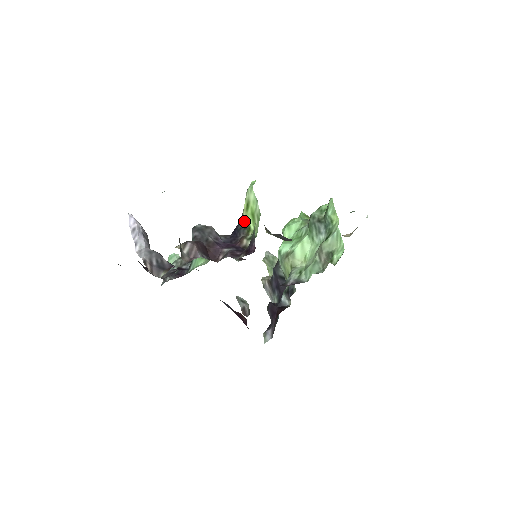
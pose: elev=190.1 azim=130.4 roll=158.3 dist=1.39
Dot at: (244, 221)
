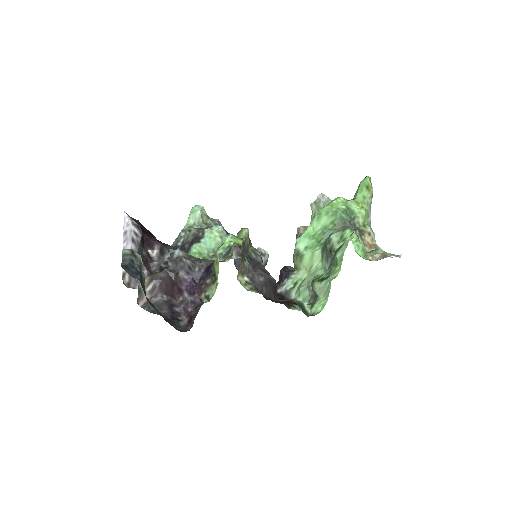
Dot at: (214, 269)
